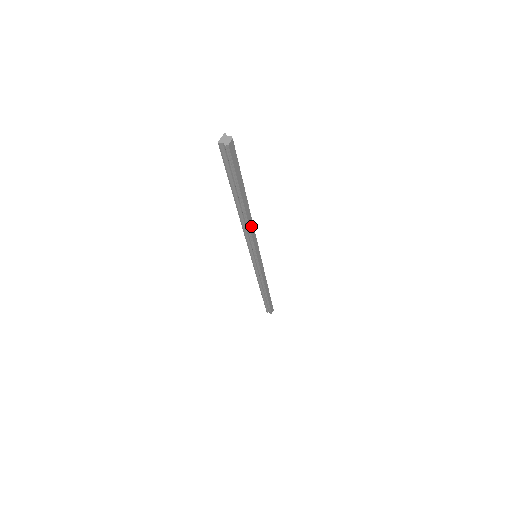
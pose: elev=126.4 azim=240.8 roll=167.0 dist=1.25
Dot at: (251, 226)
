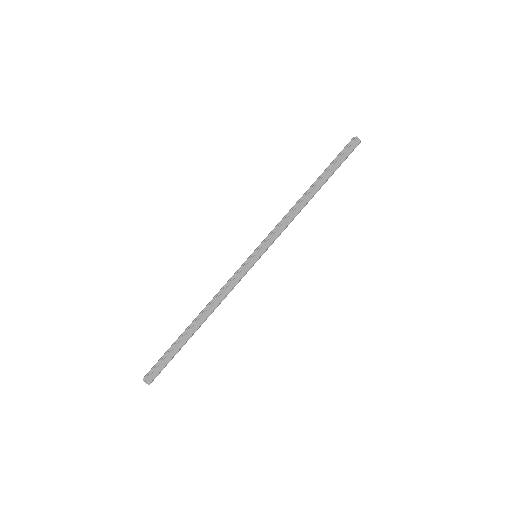
Dot at: (295, 212)
